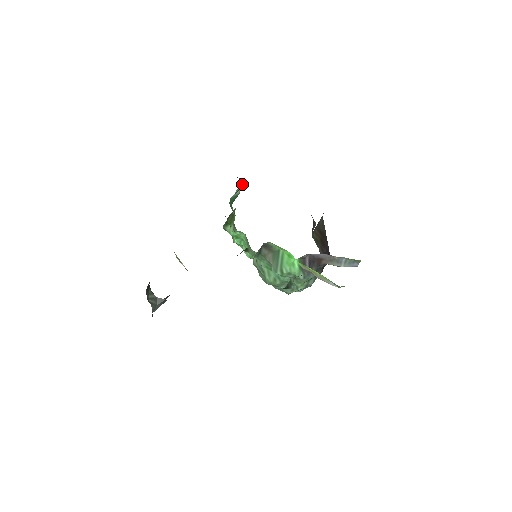
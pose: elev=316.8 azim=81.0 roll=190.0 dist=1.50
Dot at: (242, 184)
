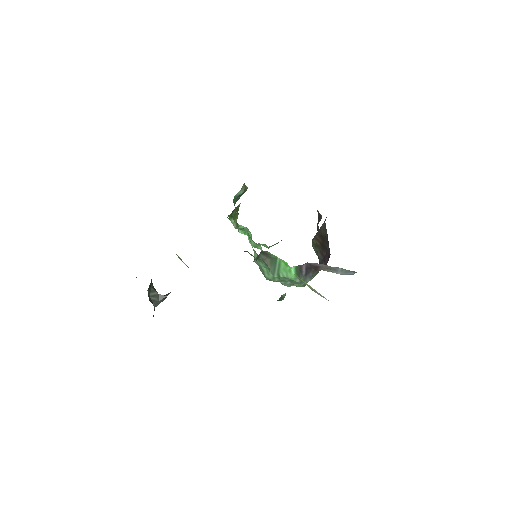
Dot at: (245, 187)
